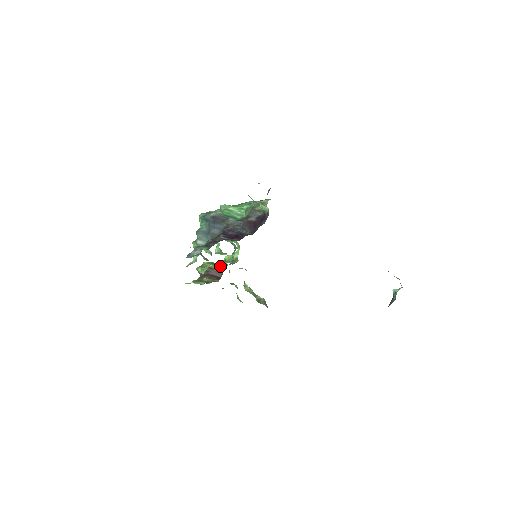
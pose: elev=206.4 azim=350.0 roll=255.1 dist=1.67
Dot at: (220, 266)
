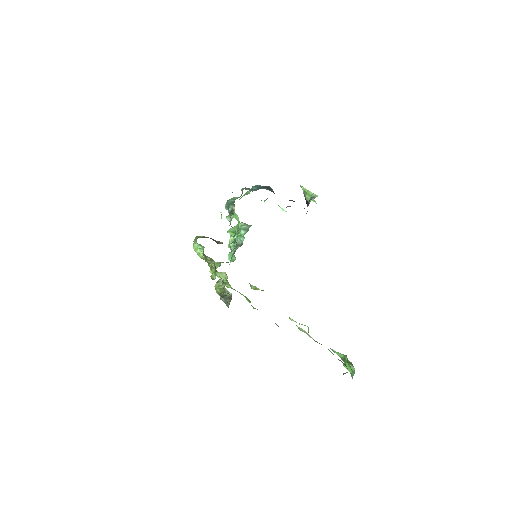
Dot at: (222, 242)
